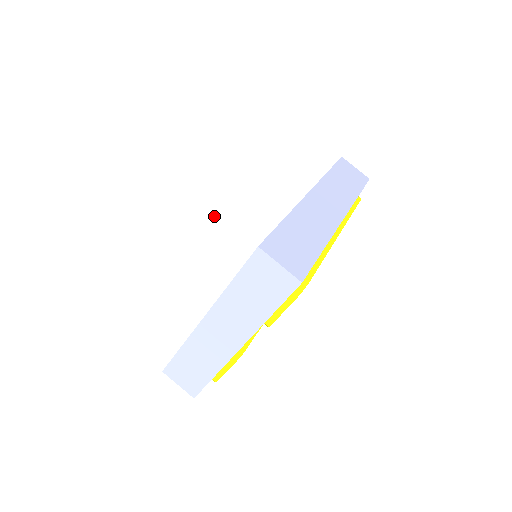
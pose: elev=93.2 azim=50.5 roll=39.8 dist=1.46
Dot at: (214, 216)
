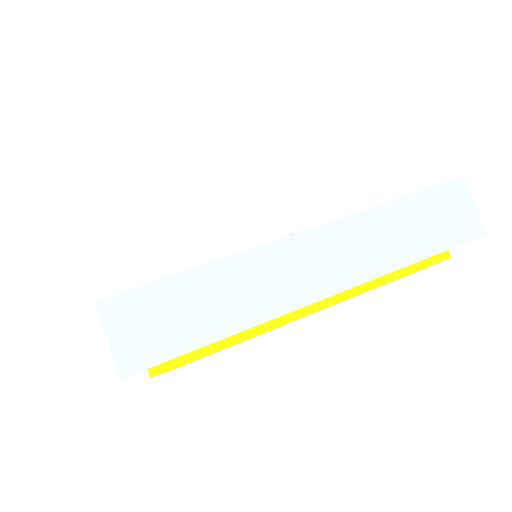
Dot at: (70, 232)
